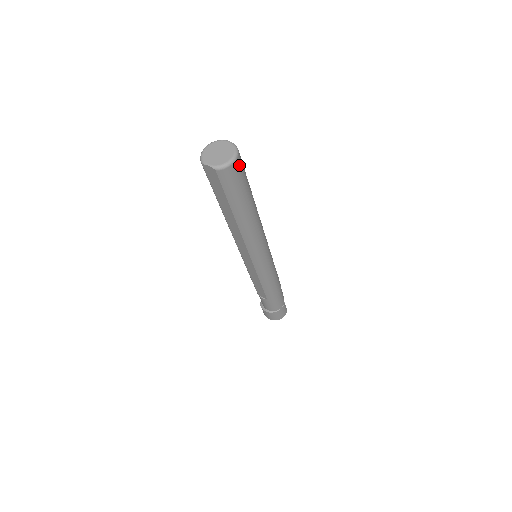
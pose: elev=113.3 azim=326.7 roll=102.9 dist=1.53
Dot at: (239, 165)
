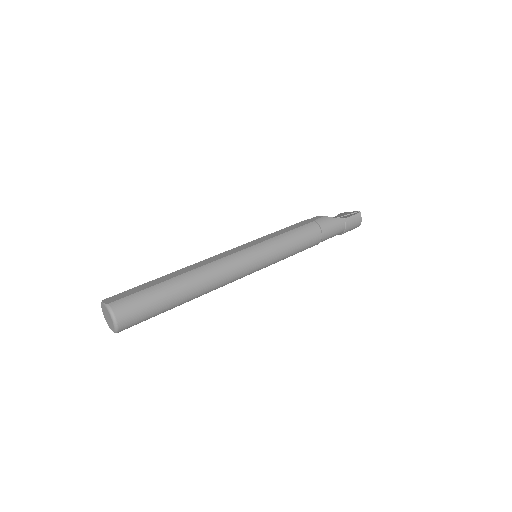
Dot at: (124, 313)
